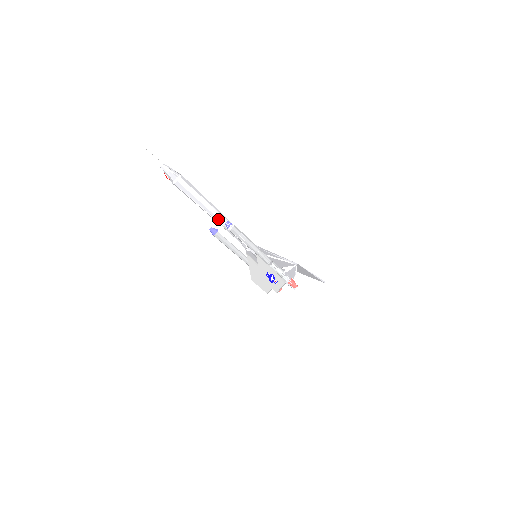
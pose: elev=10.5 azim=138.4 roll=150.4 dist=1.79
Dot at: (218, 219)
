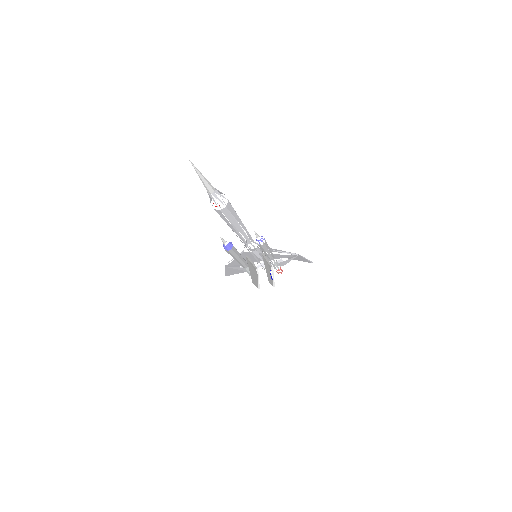
Dot at: (243, 234)
